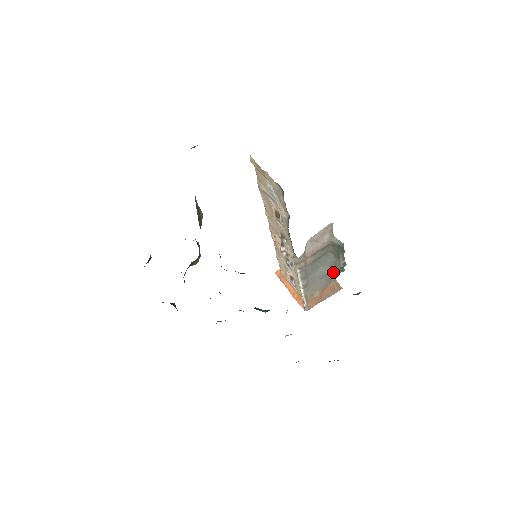
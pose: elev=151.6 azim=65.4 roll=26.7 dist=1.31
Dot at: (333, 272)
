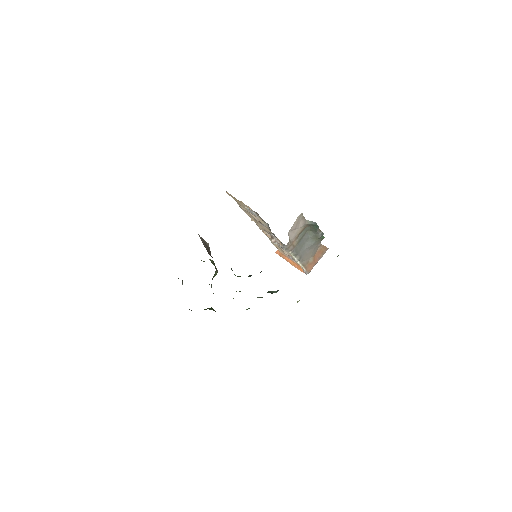
Dot at: (316, 242)
